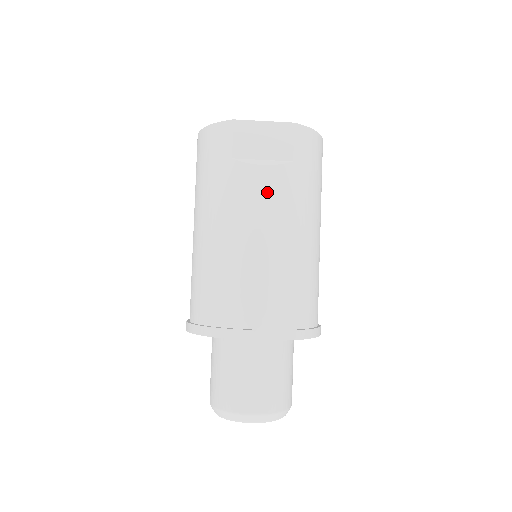
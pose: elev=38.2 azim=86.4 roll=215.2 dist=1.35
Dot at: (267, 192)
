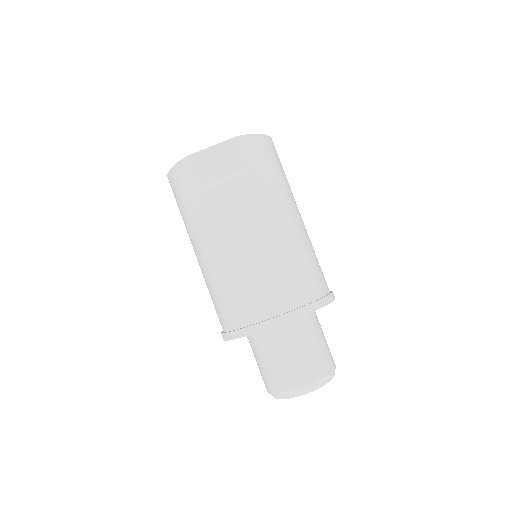
Dot at: (237, 203)
